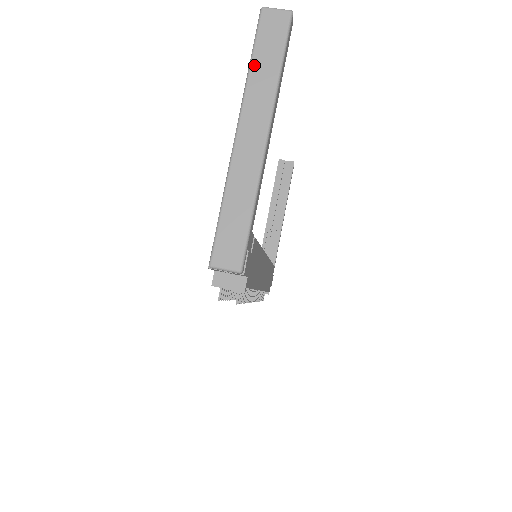
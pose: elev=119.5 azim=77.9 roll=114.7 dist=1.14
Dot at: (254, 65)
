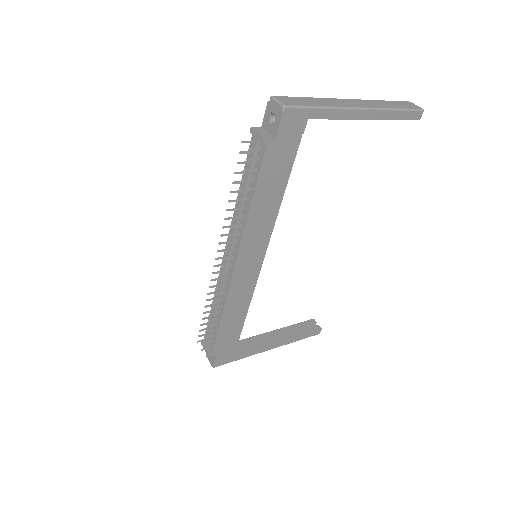
Dot at: (385, 101)
